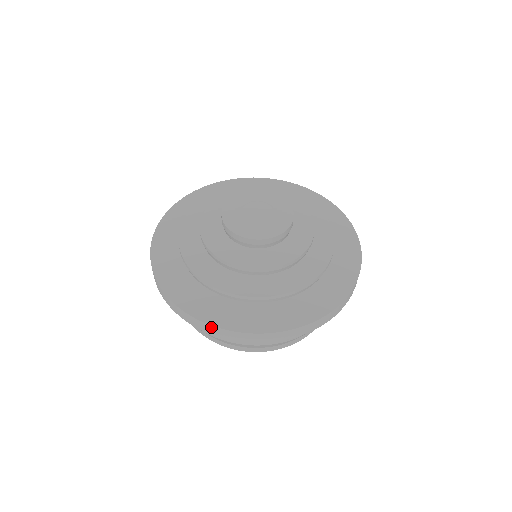
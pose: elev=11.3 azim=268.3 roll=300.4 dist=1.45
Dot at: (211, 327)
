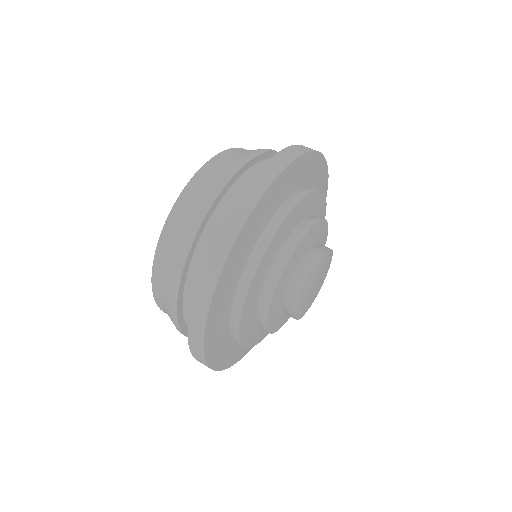
Dot at: occluded
